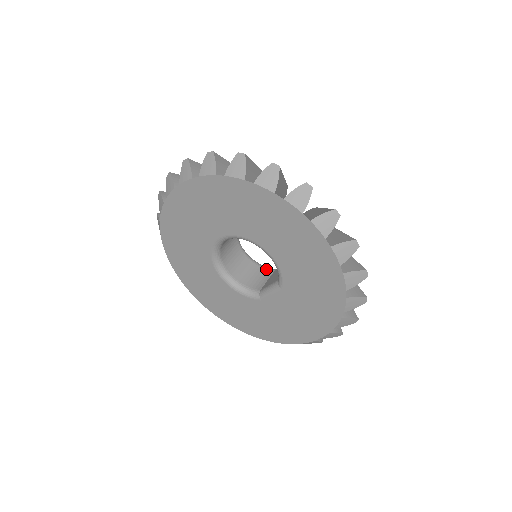
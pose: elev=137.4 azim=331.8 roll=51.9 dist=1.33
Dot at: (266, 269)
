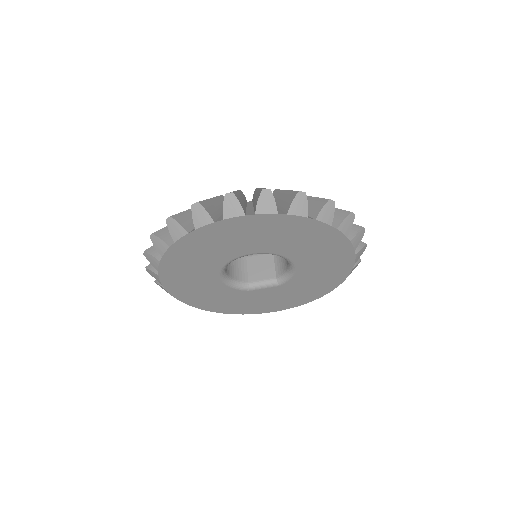
Dot at: occluded
